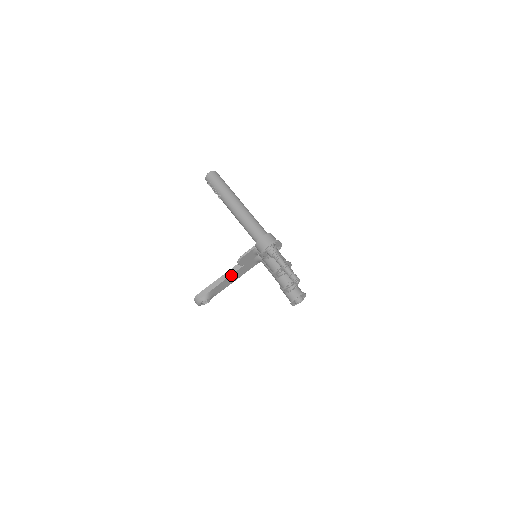
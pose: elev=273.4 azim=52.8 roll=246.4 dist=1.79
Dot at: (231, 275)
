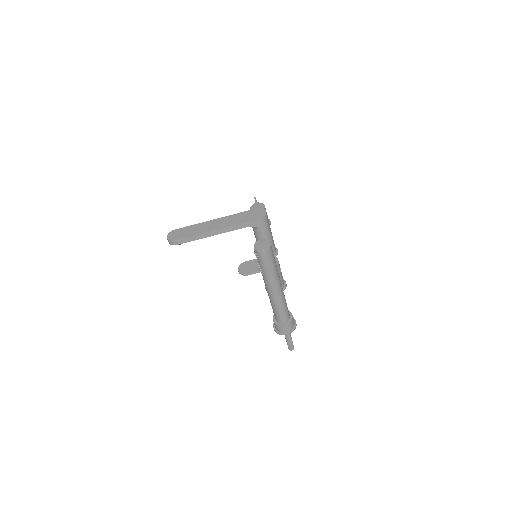
Dot at: (217, 234)
